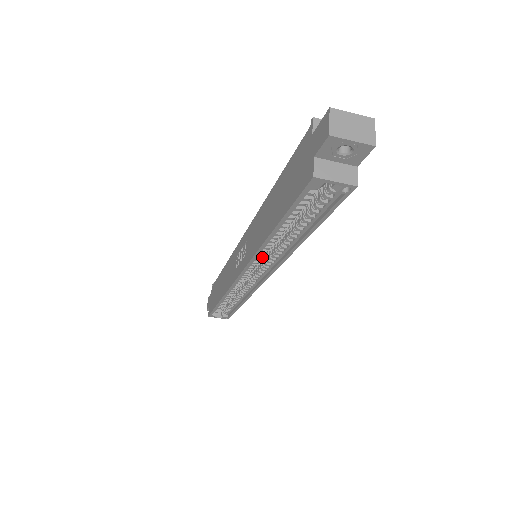
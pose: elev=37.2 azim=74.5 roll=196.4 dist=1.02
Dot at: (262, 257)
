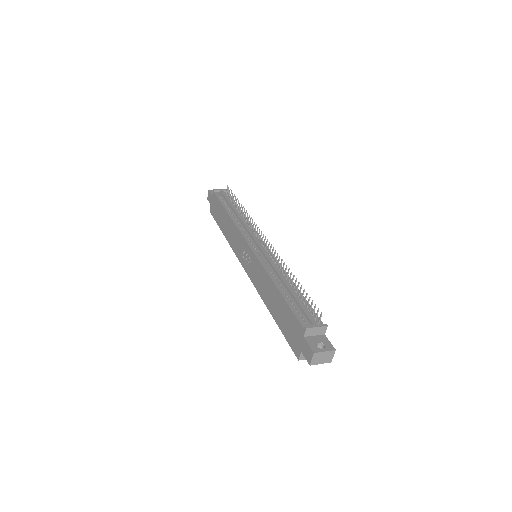
Dot at: occluded
